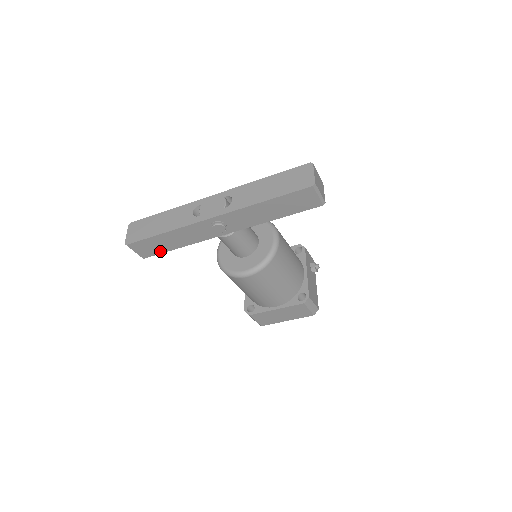
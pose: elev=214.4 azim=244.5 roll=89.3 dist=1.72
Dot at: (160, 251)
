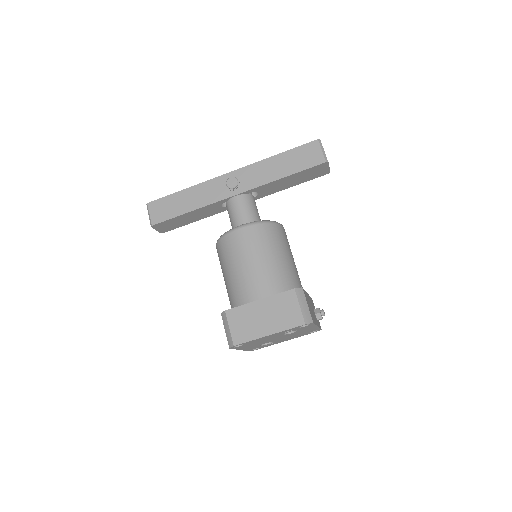
Dot at: (171, 215)
